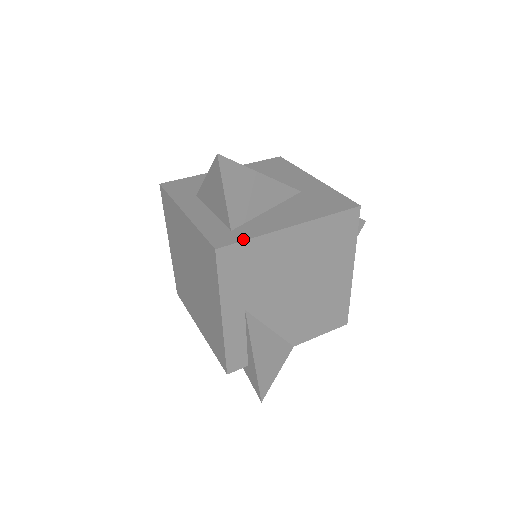
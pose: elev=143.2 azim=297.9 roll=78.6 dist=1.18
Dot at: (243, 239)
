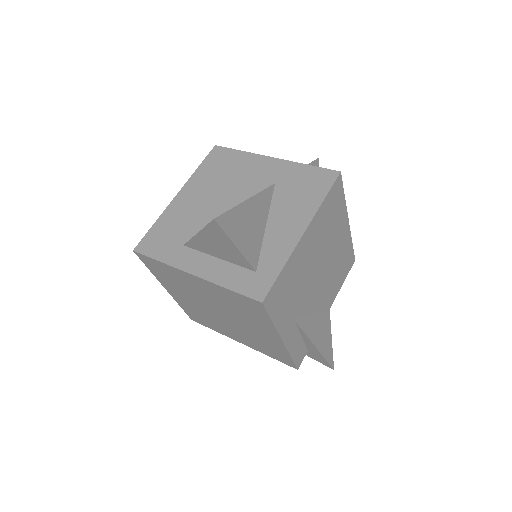
Dot at: (276, 276)
